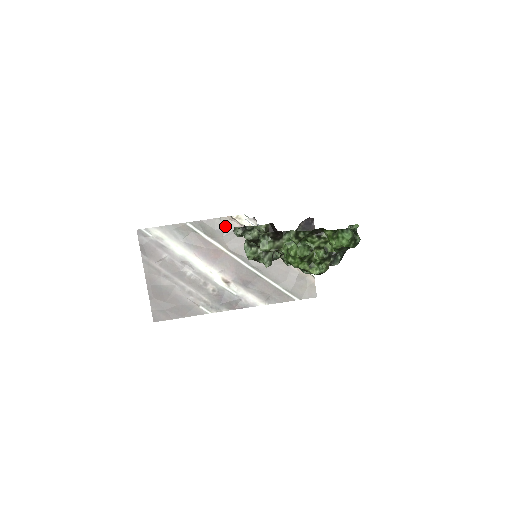
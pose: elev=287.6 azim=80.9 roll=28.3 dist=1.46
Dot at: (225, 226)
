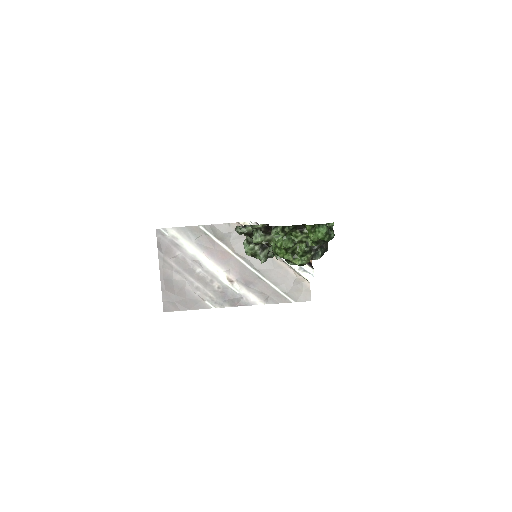
Dot at: (233, 231)
